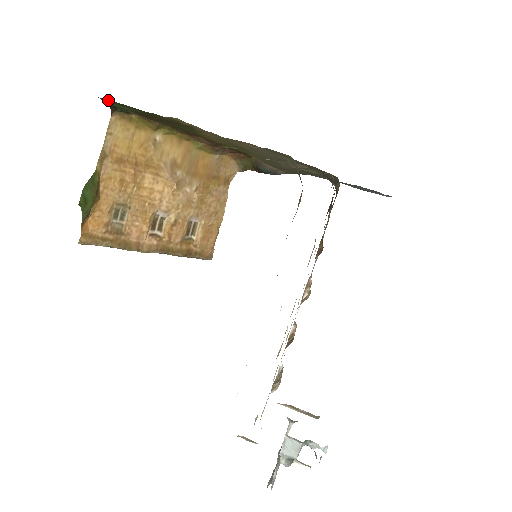
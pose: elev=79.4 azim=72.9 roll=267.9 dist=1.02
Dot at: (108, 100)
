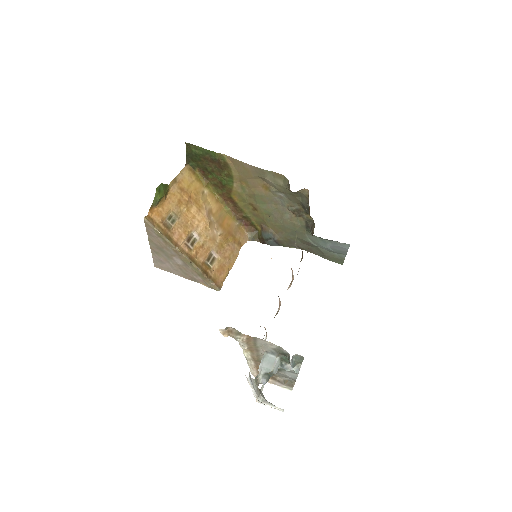
Dot at: (190, 145)
